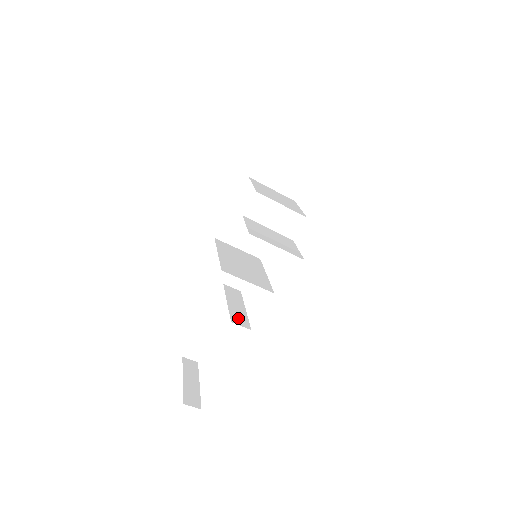
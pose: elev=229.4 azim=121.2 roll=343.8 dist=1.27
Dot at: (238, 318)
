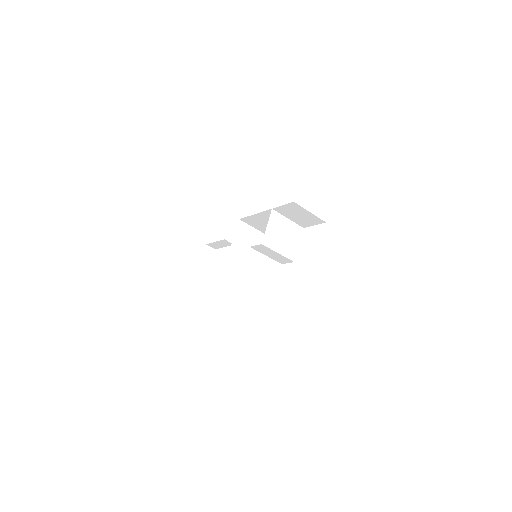
Dot at: (233, 276)
